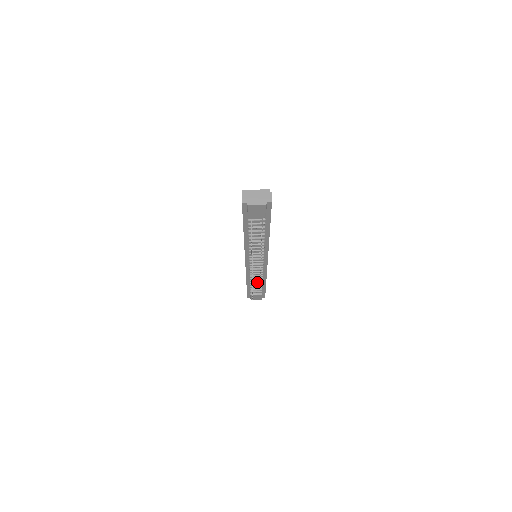
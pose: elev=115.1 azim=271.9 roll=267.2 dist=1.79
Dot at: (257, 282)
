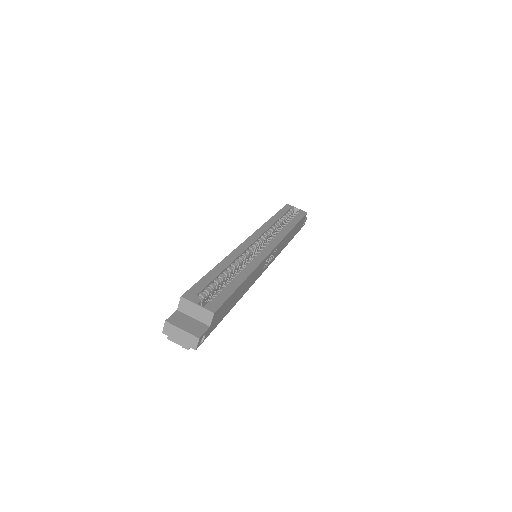
Dot at: occluded
